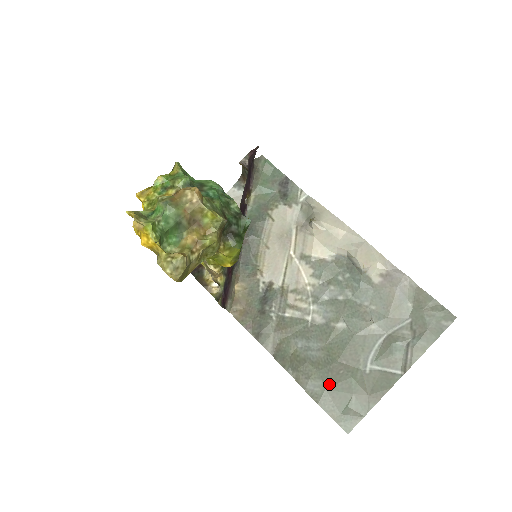
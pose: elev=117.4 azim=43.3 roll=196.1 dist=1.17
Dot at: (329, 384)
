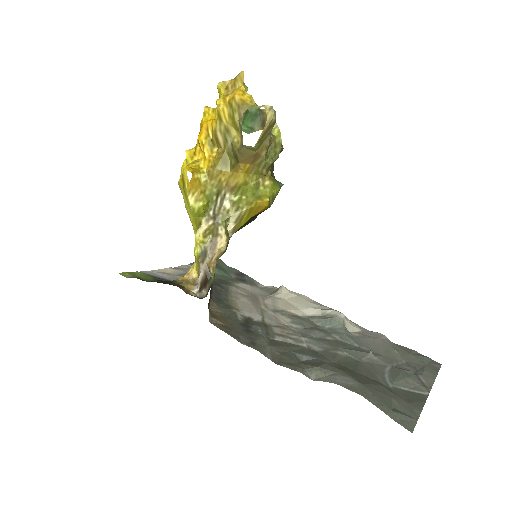
Dot at: (362, 382)
